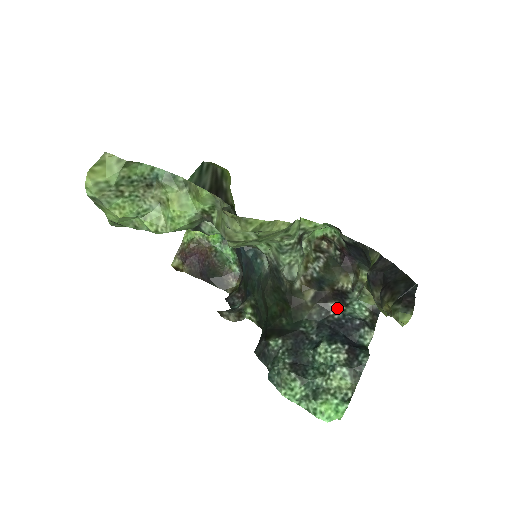
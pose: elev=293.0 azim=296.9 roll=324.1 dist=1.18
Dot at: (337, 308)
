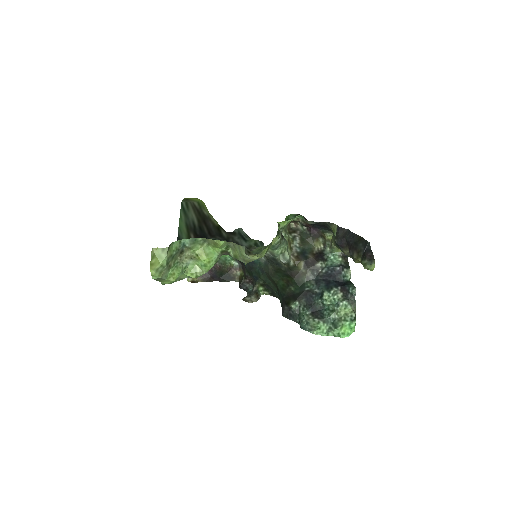
Dot at: (322, 265)
